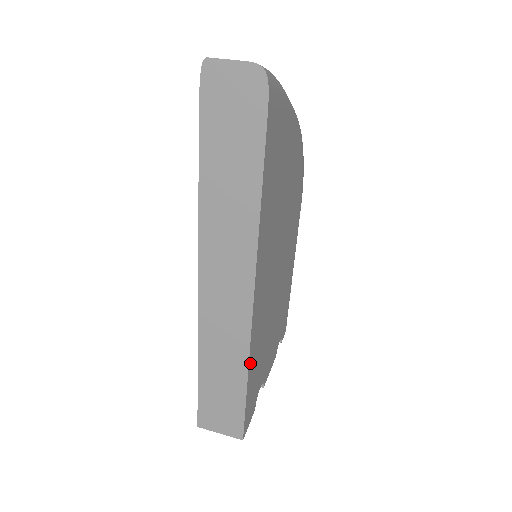
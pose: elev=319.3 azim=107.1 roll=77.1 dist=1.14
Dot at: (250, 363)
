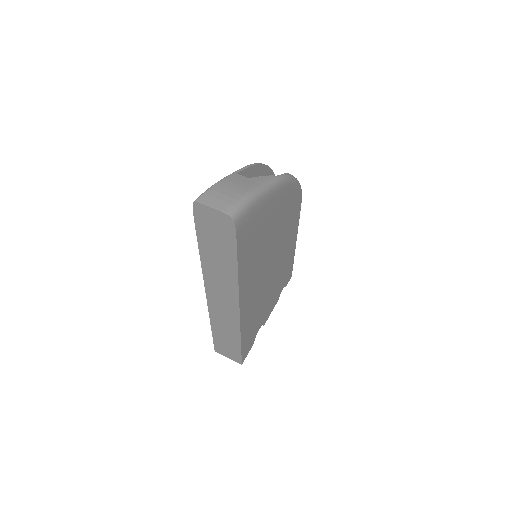
Dot at: (242, 334)
